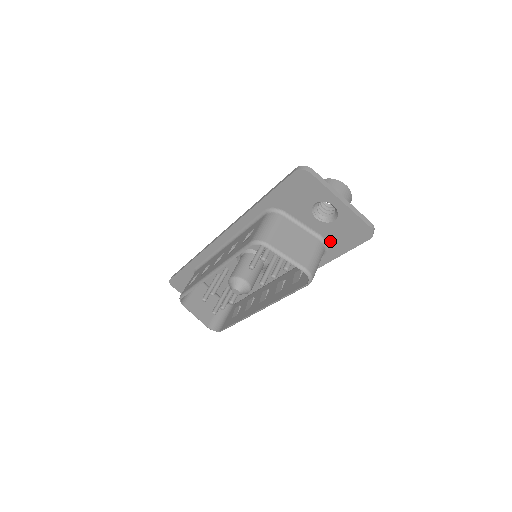
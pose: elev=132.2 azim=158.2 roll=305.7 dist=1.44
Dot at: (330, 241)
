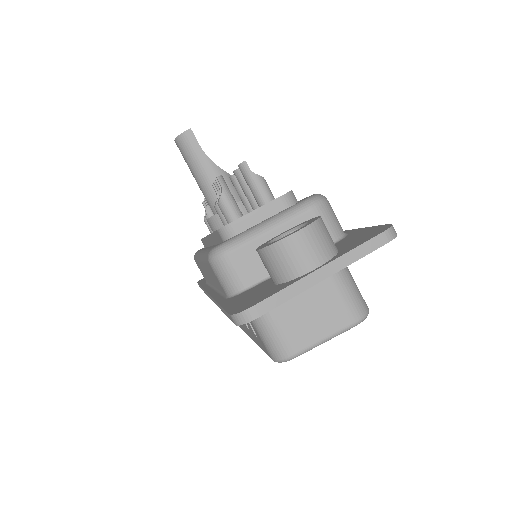
Dot at: occluded
